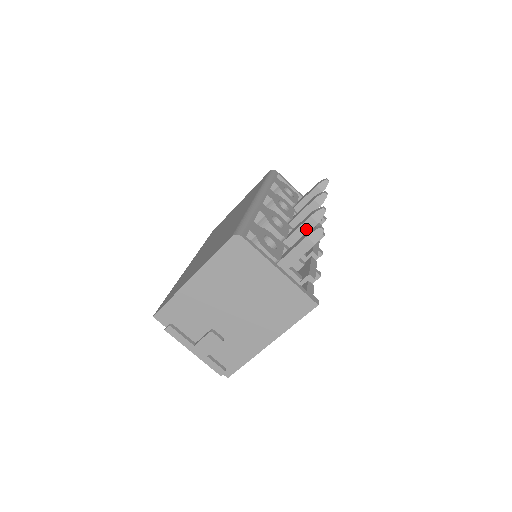
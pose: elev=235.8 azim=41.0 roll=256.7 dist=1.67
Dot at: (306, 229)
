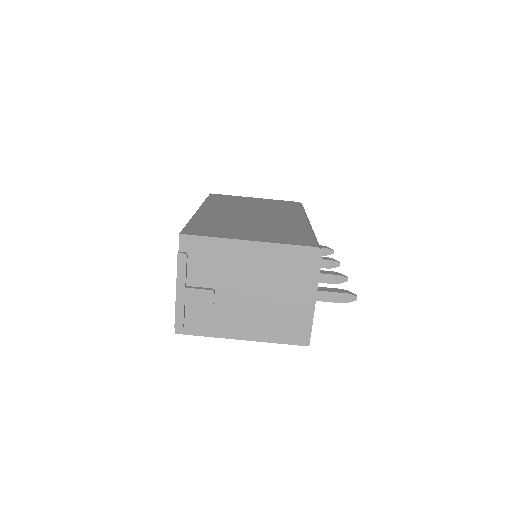
Dot at: (323, 279)
